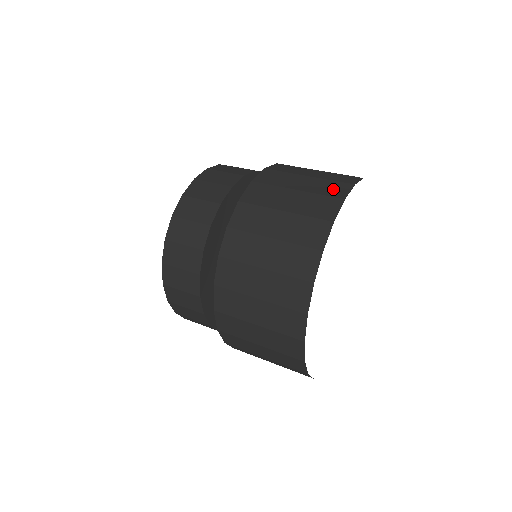
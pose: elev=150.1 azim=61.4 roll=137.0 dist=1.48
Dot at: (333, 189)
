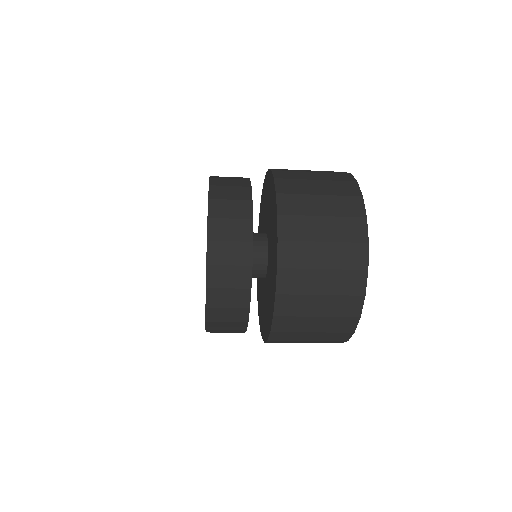
Dot at: (335, 172)
